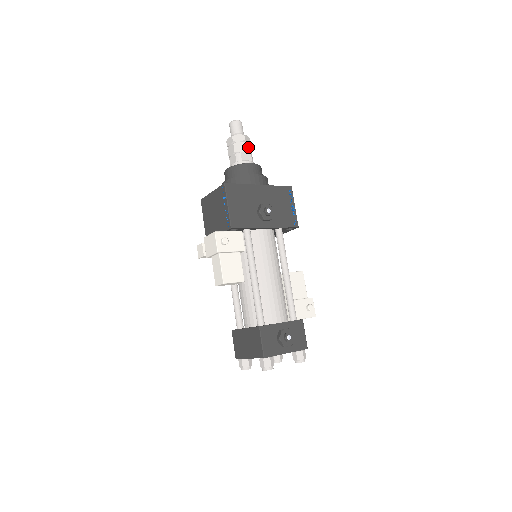
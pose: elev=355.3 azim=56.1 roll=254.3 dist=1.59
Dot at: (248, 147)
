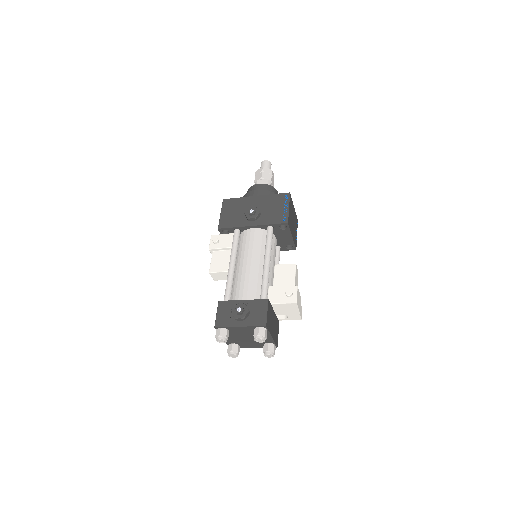
Dot at: (266, 176)
